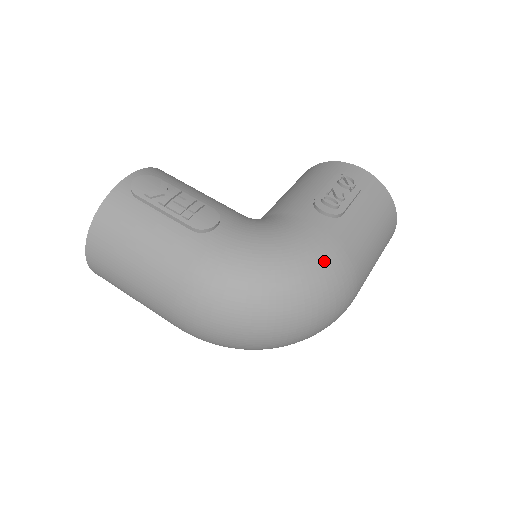
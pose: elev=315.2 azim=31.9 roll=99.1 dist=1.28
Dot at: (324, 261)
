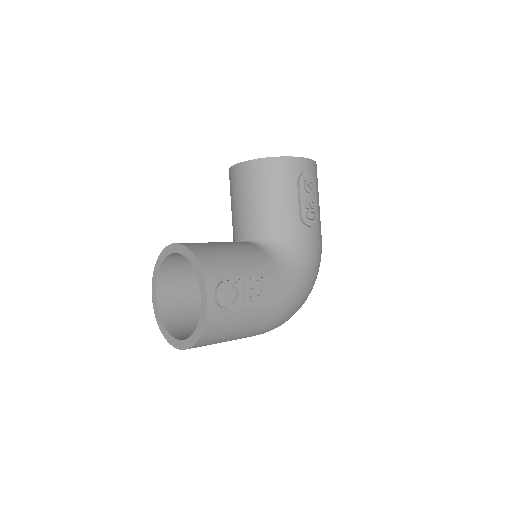
Dot at: (320, 259)
